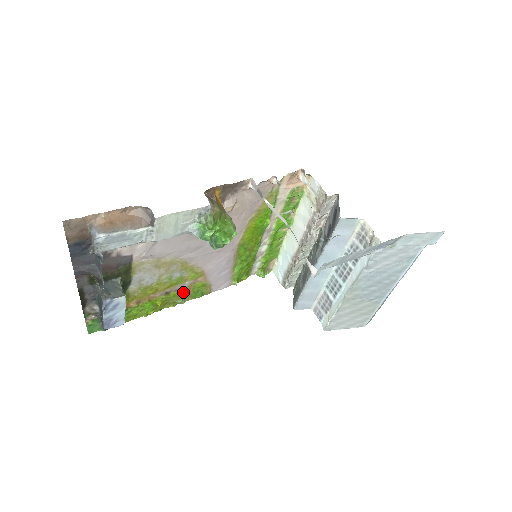
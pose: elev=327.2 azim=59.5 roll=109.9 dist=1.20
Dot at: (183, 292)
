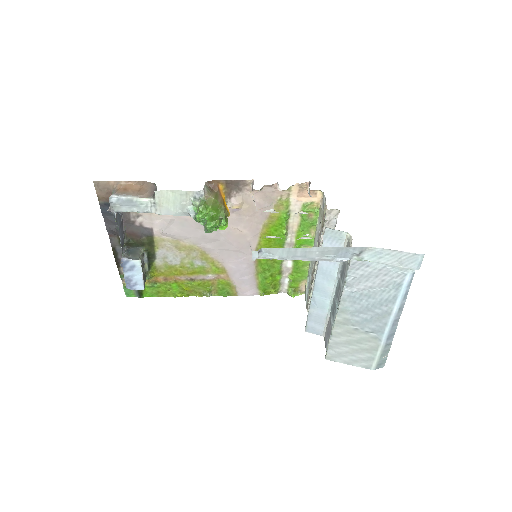
Dot at: (208, 284)
